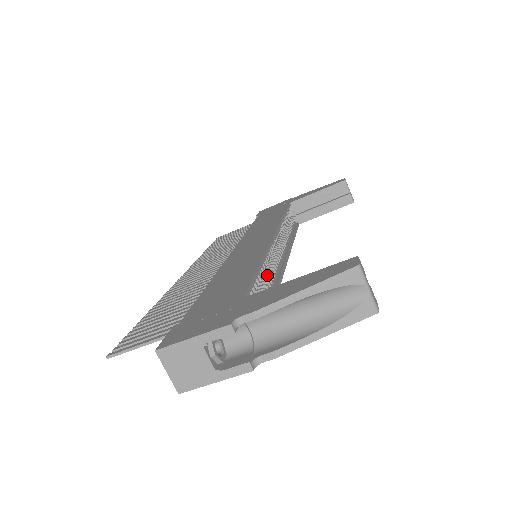
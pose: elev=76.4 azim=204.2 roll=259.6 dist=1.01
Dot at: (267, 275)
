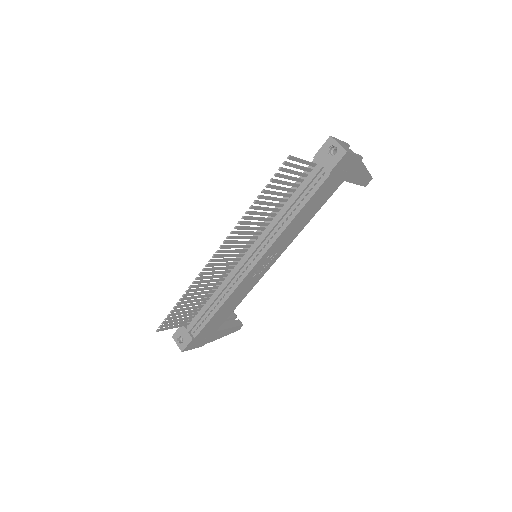
Dot at: occluded
